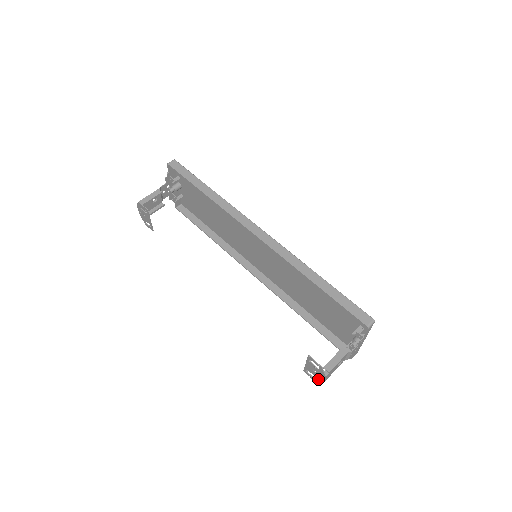
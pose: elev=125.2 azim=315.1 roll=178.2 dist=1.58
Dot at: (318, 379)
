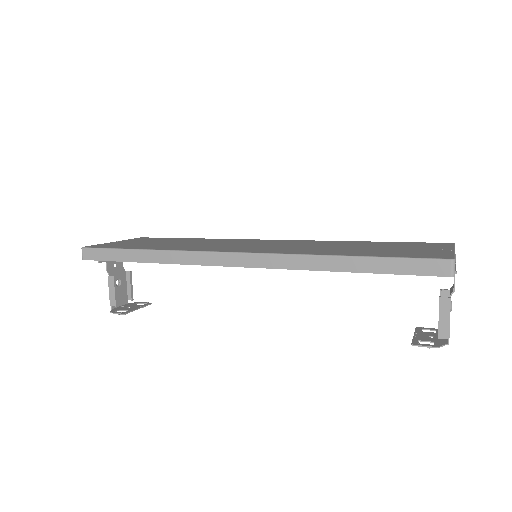
Dot at: occluded
